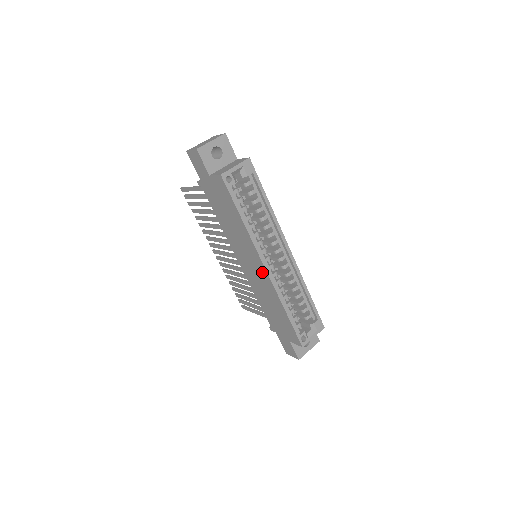
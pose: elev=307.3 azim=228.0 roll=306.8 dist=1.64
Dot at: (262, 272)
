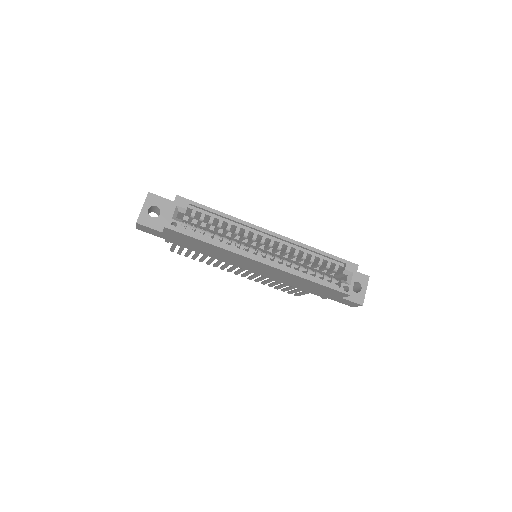
Dot at: (265, 267)
